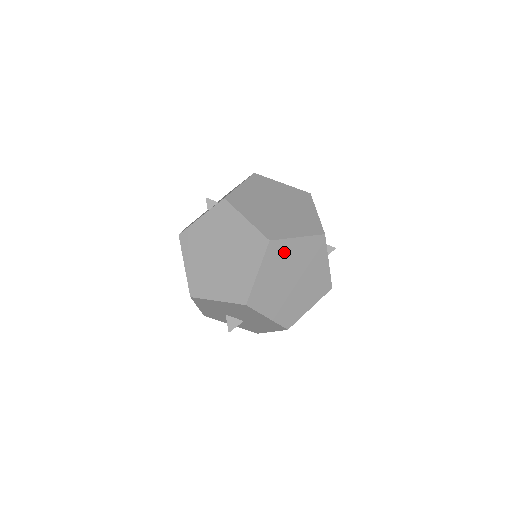
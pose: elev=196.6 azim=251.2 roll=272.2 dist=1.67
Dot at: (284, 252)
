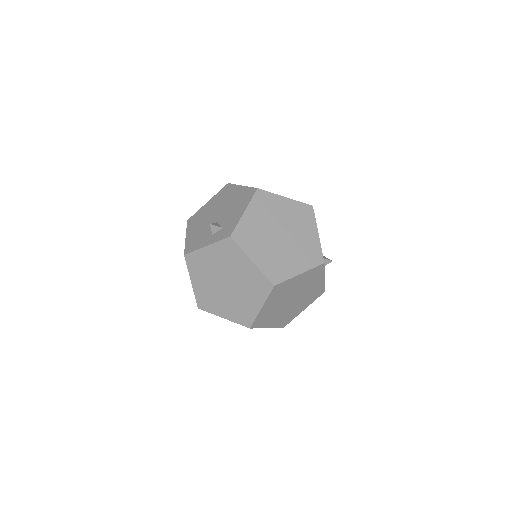
Dot at: (286, 287)
